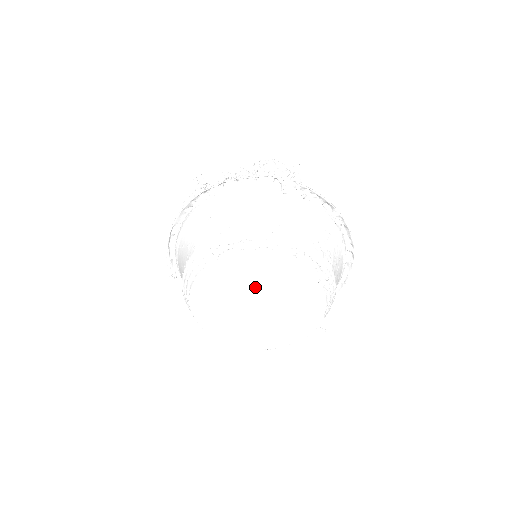
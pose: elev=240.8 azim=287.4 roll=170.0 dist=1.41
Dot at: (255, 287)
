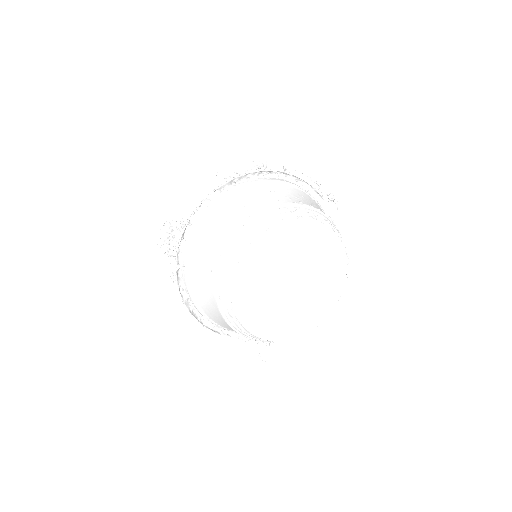
Dot at: (304, 261)
